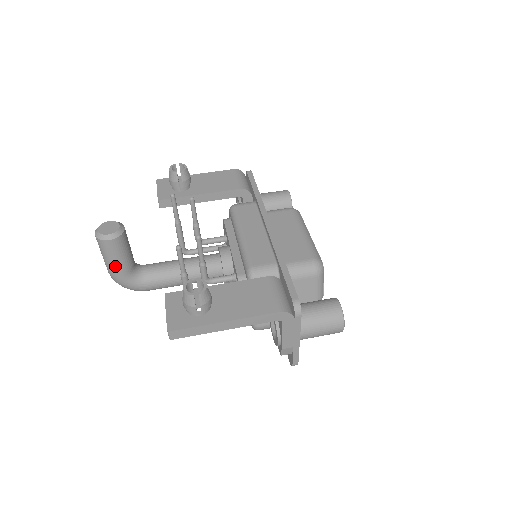
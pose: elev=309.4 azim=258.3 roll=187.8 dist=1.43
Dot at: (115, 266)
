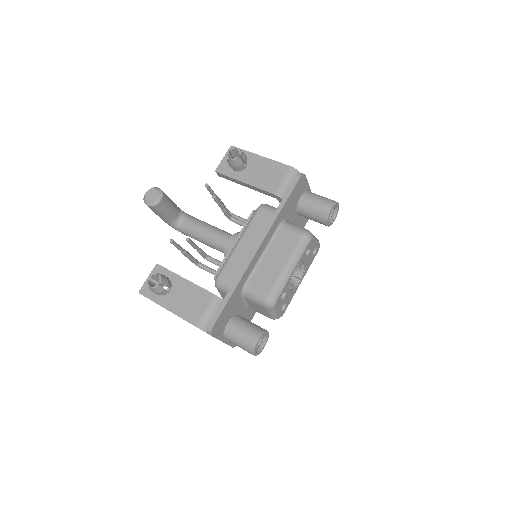
Dot at: (159, 216)
